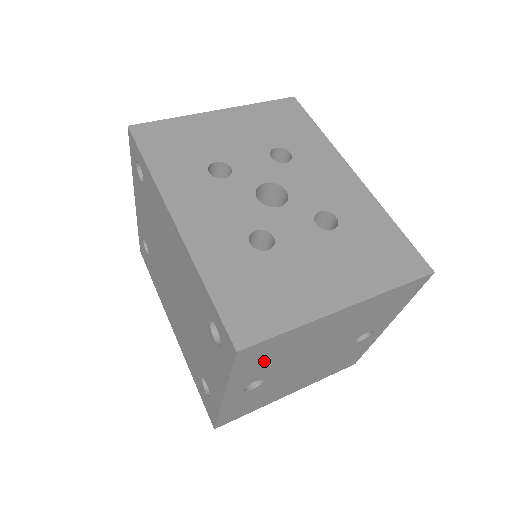
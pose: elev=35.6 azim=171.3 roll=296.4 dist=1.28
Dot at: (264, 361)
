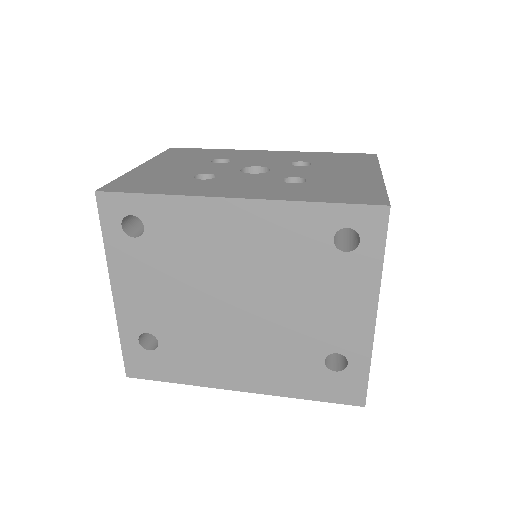
Dot at: occluded
